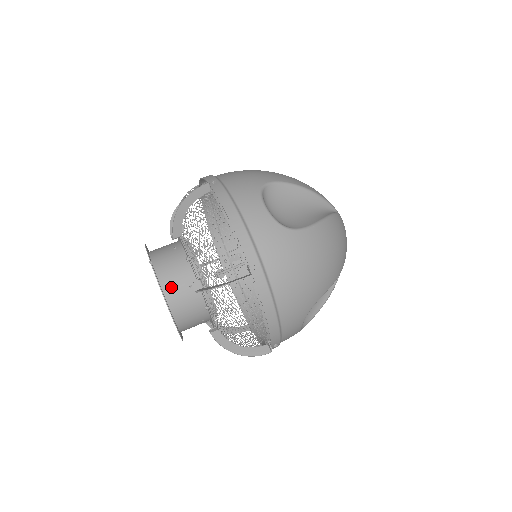
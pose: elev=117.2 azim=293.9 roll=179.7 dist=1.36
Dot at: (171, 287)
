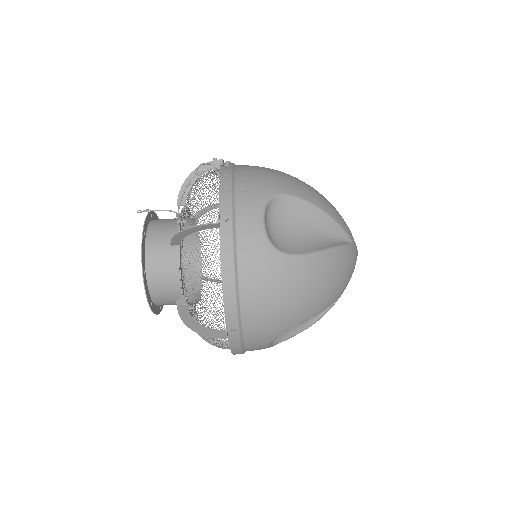
Dot at: occluded
